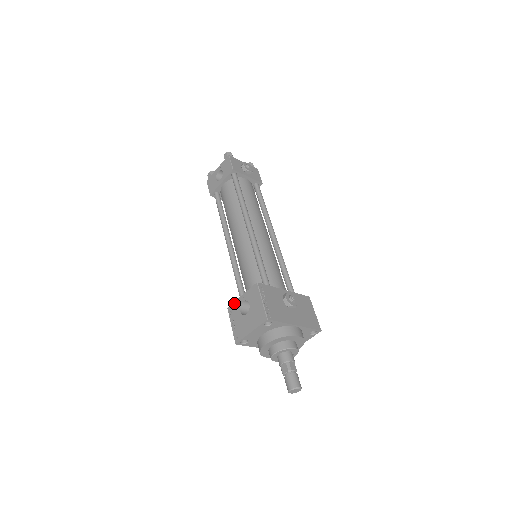
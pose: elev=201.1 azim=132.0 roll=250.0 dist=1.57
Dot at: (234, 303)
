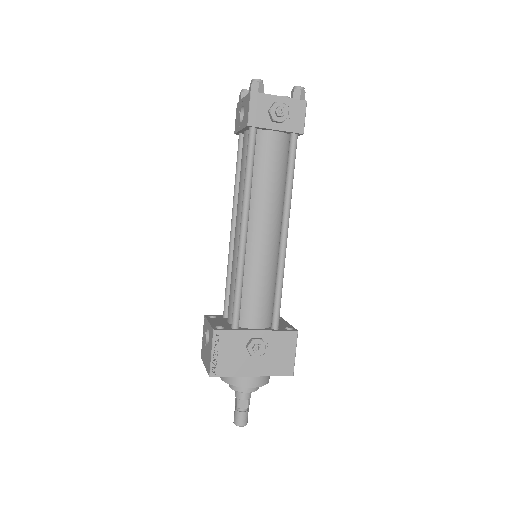
Dot at: (206, 320)
